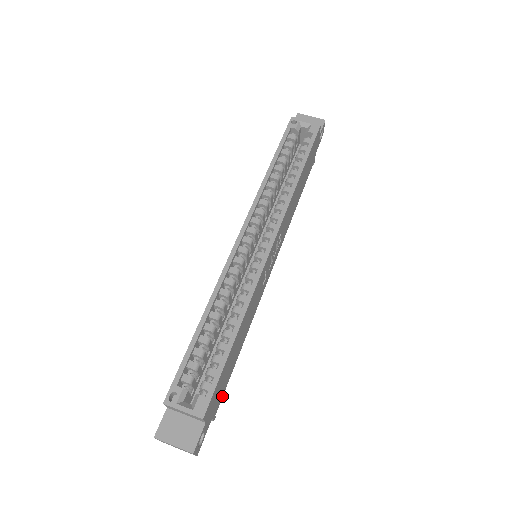
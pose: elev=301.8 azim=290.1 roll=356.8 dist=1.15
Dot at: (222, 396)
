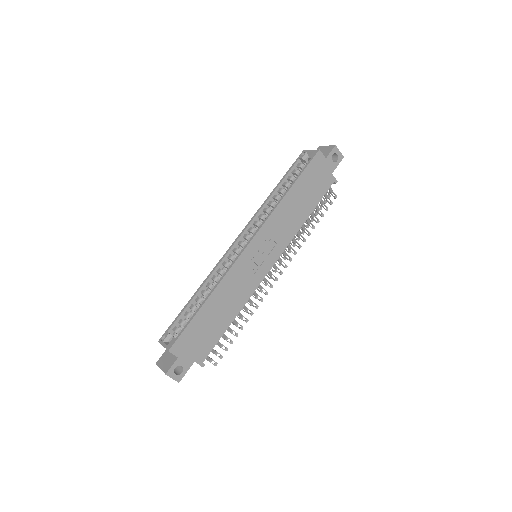
Dot at: (210, 351)
